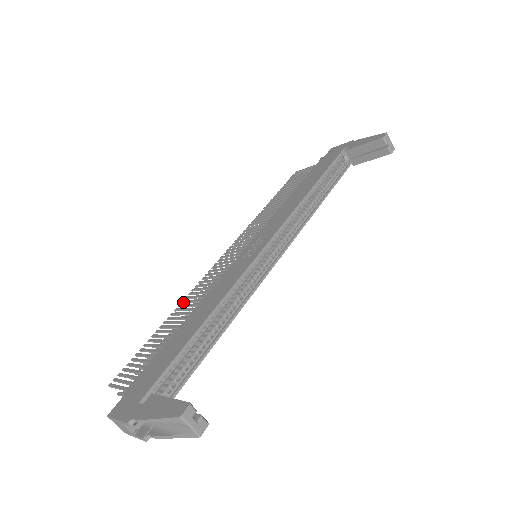
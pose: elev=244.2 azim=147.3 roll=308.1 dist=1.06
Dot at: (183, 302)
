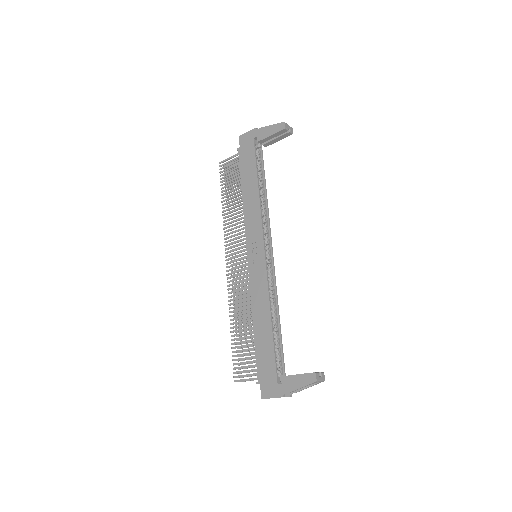
Dot at: occluded
